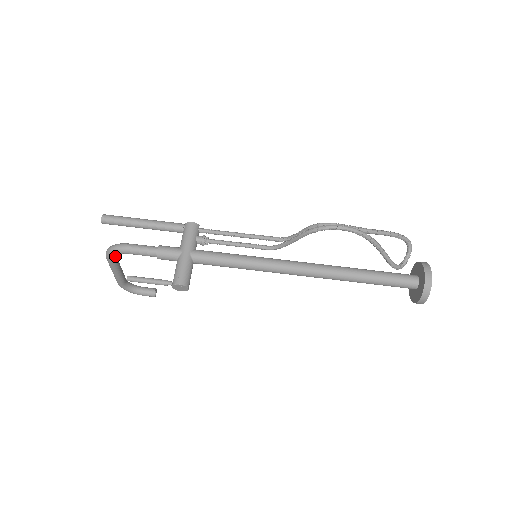
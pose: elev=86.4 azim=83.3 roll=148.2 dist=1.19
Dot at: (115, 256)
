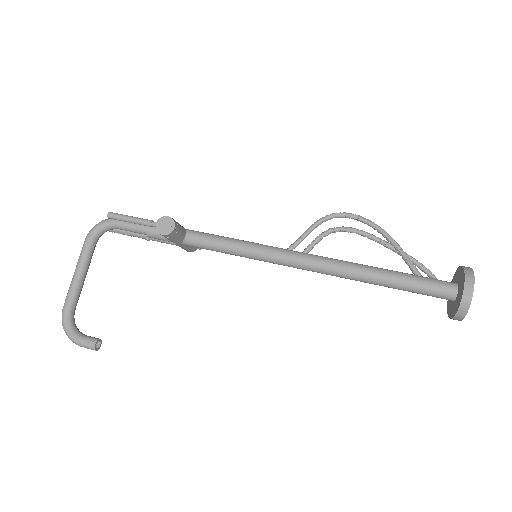
Dot at: (97, 238)
